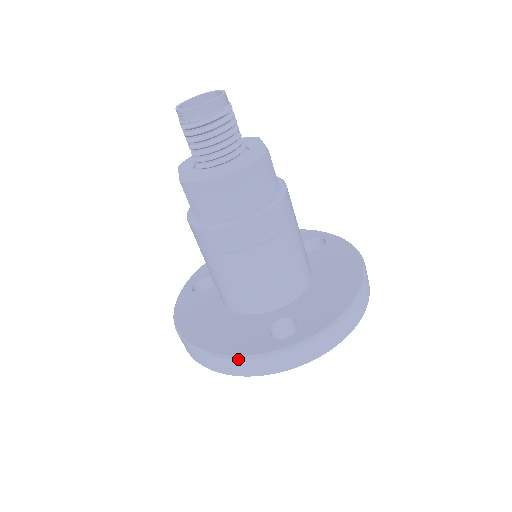
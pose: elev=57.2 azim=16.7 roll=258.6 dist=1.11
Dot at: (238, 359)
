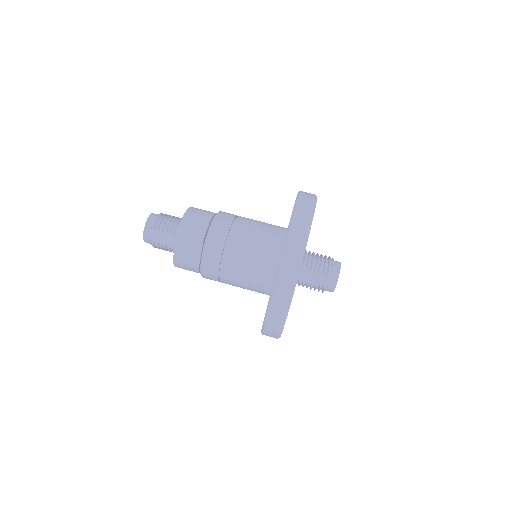
Dot at: (294, 211)
